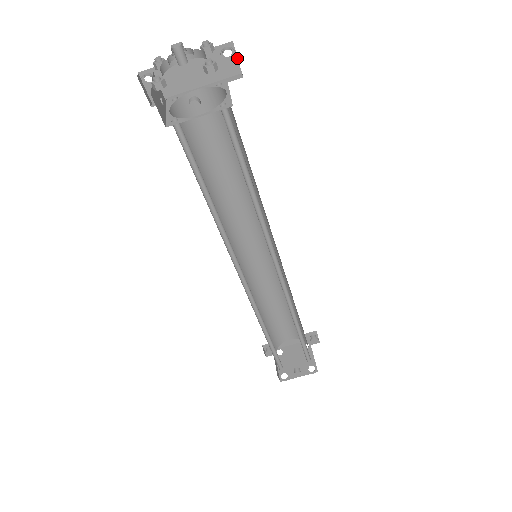
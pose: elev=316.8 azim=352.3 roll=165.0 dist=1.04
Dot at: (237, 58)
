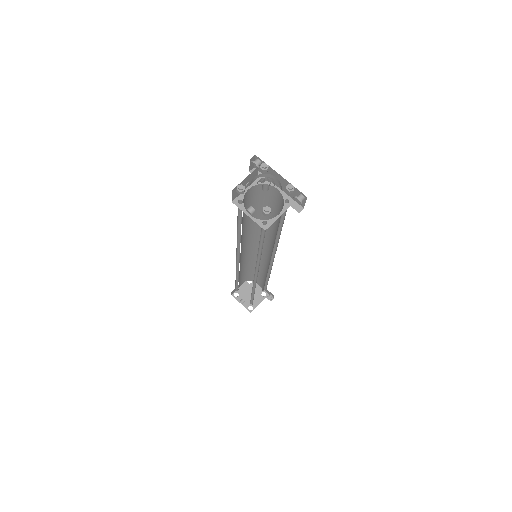
Dot at: occluded
